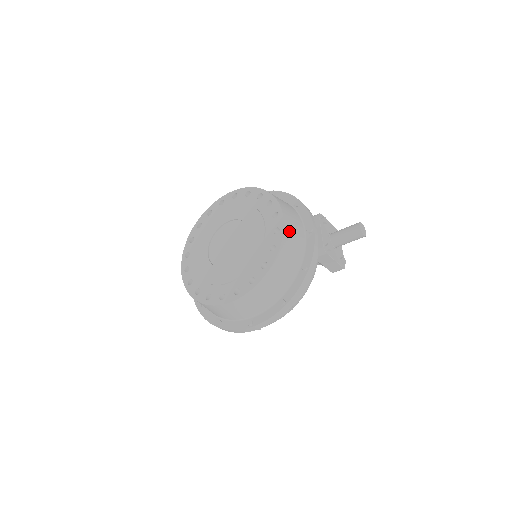
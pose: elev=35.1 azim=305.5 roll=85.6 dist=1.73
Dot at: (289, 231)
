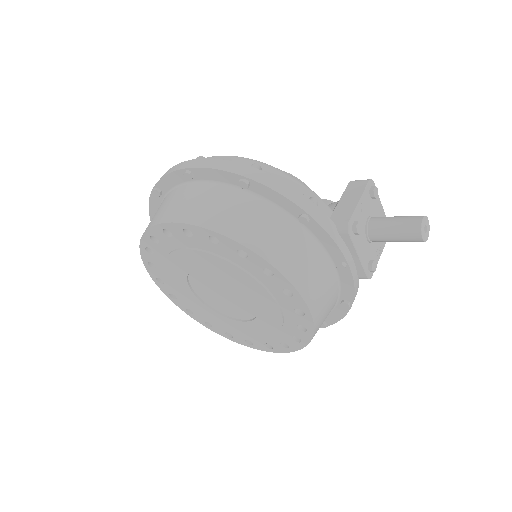
Dot at: (317, 304)
